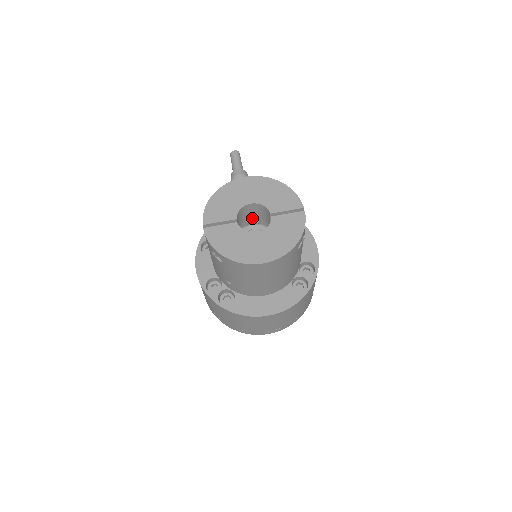
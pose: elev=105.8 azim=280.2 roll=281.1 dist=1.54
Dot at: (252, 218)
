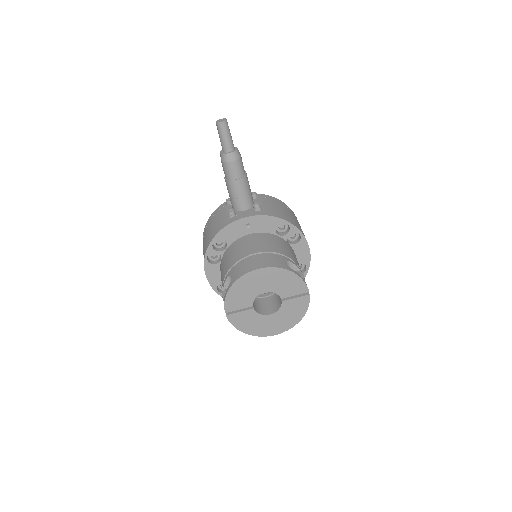
Dot at: occluded
